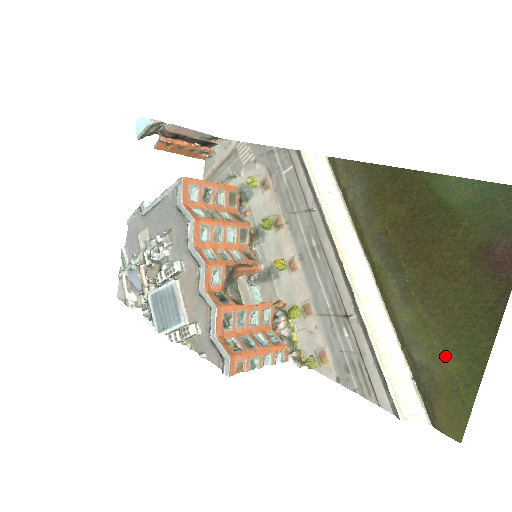
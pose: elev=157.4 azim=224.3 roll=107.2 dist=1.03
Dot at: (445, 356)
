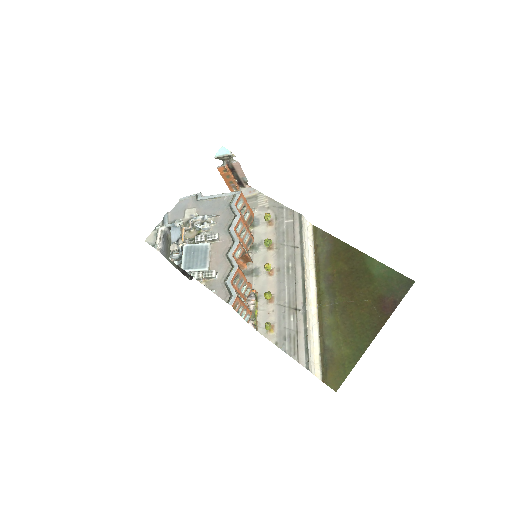
Dot at: (343, 345)
